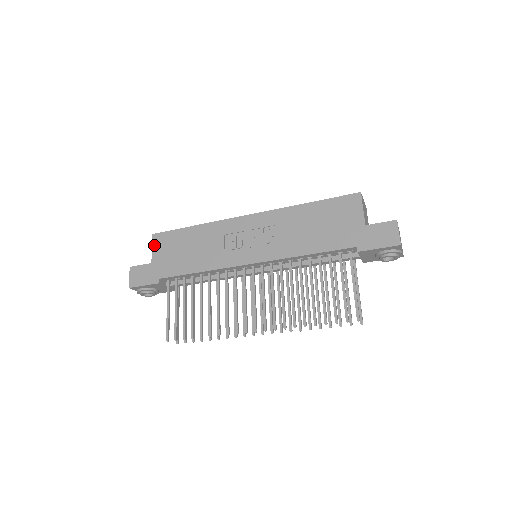
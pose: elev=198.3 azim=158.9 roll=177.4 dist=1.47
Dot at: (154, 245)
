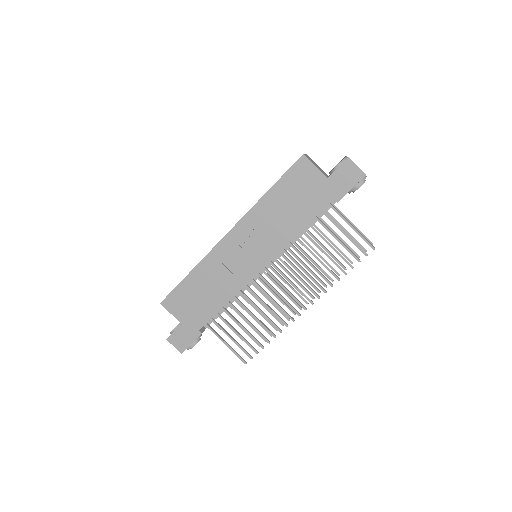
Dot at: (170, 310)
